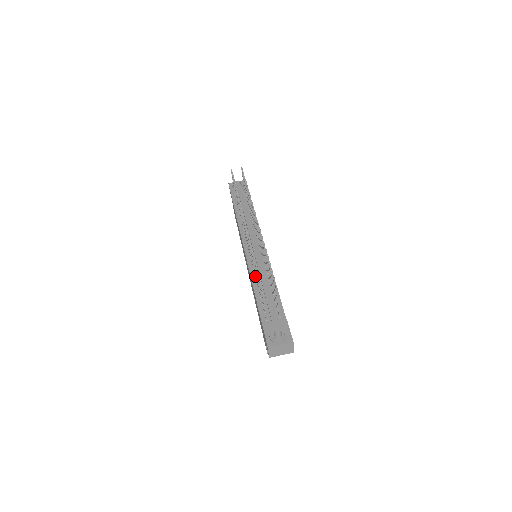
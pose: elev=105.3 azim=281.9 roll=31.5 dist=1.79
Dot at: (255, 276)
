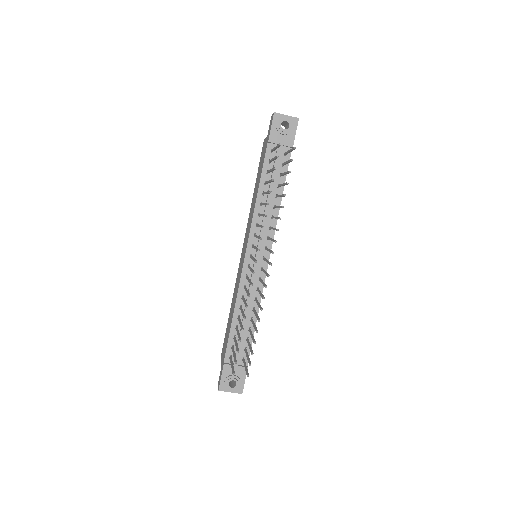
Dot at: occluded
